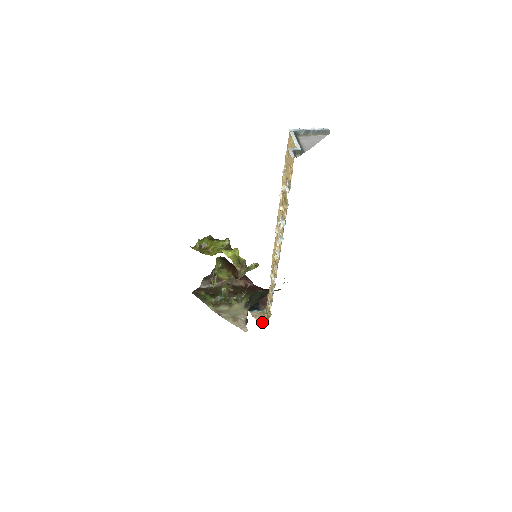
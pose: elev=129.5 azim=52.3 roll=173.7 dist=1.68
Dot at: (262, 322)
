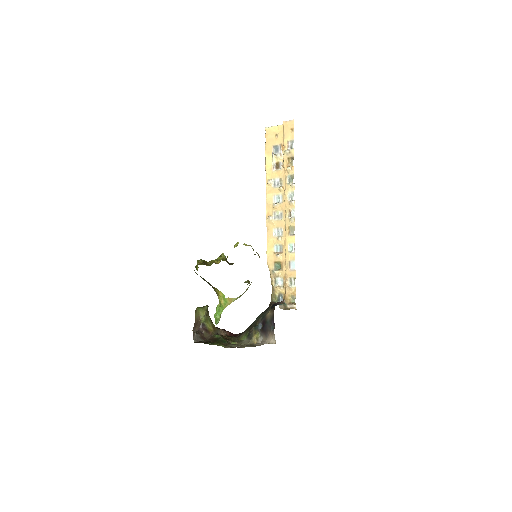
Dot at: occluded
